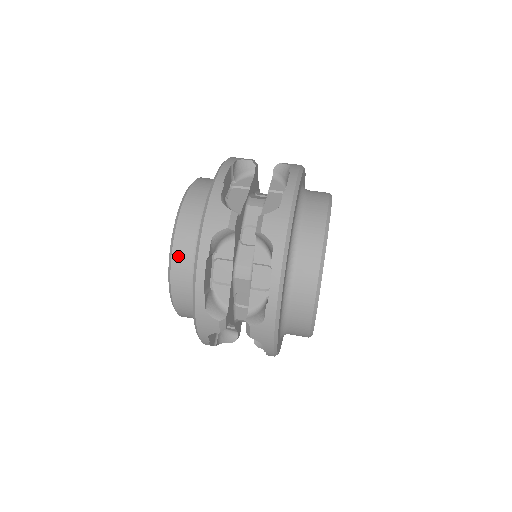
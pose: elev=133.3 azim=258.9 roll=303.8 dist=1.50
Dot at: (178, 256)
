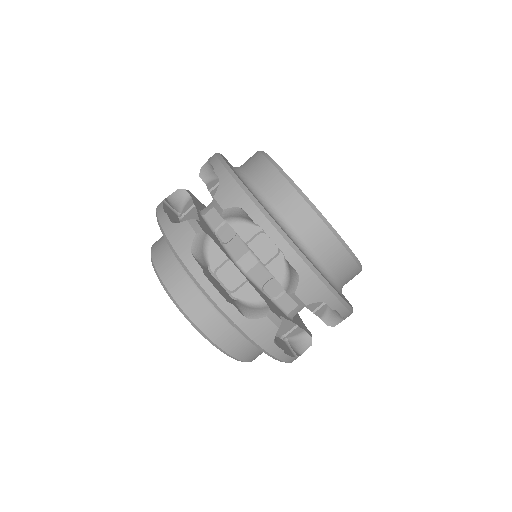
Dot at: (244, 356)
